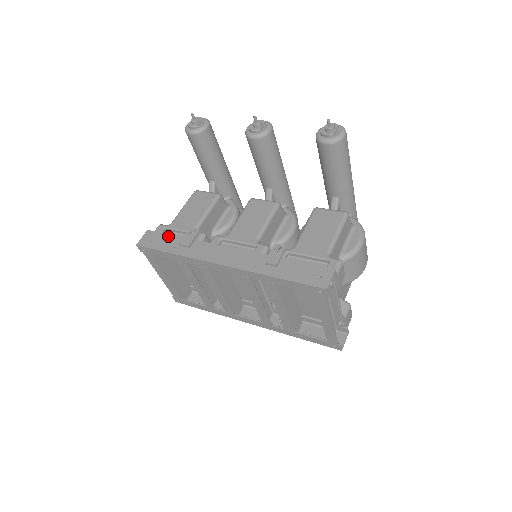
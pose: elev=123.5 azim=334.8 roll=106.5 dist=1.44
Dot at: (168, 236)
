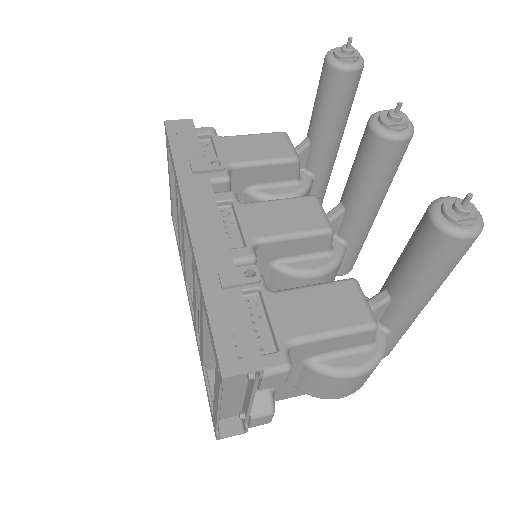
Dot at: (196, 143)
